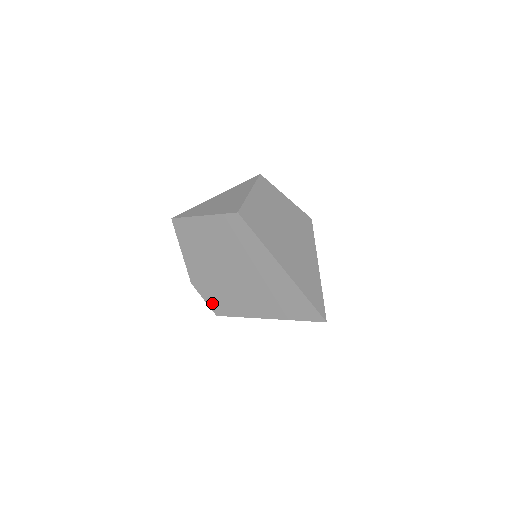
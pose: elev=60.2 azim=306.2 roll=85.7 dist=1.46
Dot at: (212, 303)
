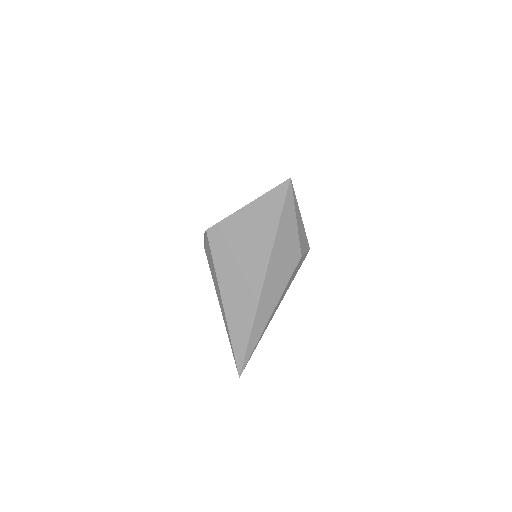
Dot at: occluded
